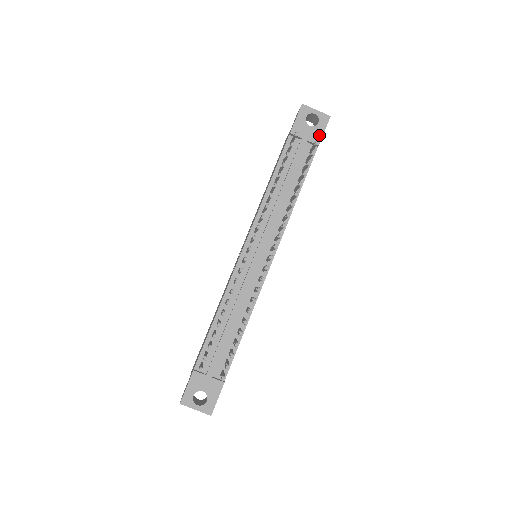
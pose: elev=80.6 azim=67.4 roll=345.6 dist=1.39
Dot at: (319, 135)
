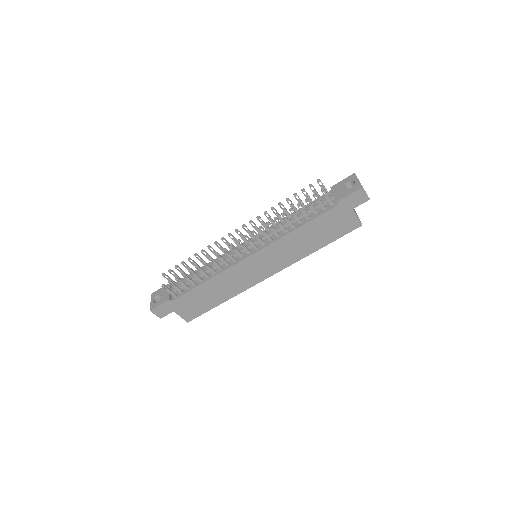
Dot at: (344, 195)
